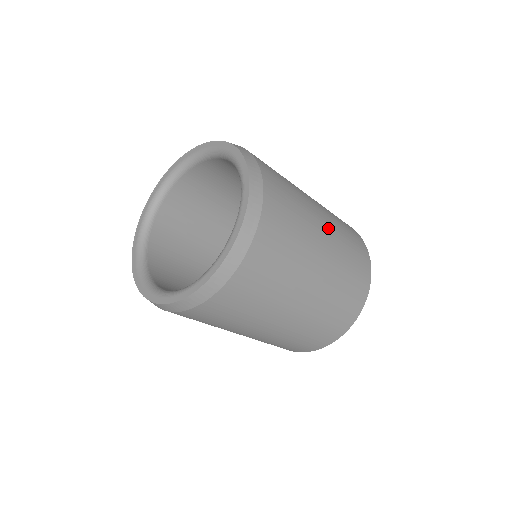
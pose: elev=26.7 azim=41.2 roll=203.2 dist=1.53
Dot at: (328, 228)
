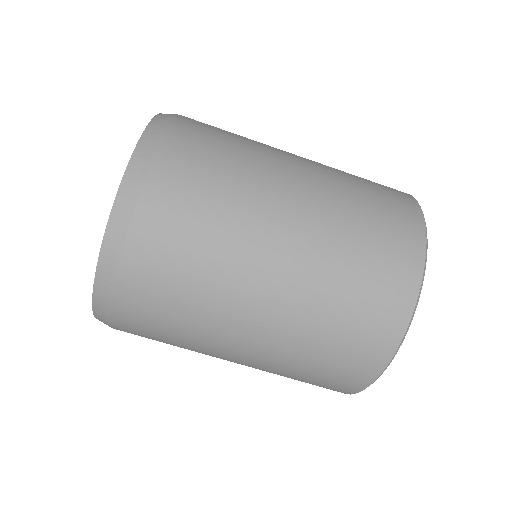
Dot at: (308, 196)
